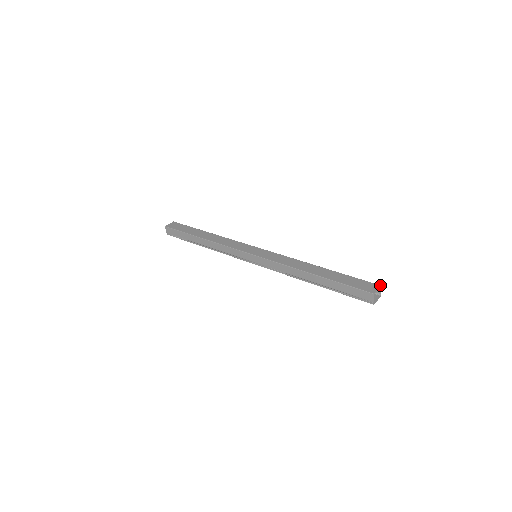
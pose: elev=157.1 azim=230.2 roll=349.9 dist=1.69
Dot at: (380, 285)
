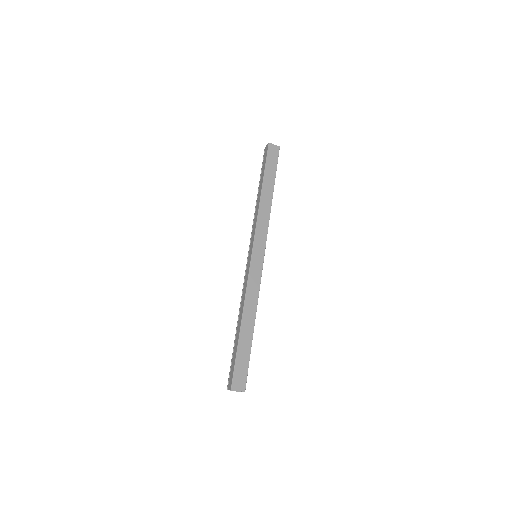
Dot at: occluded
